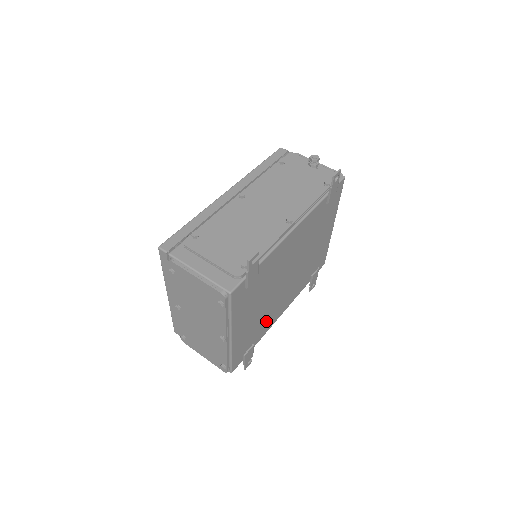
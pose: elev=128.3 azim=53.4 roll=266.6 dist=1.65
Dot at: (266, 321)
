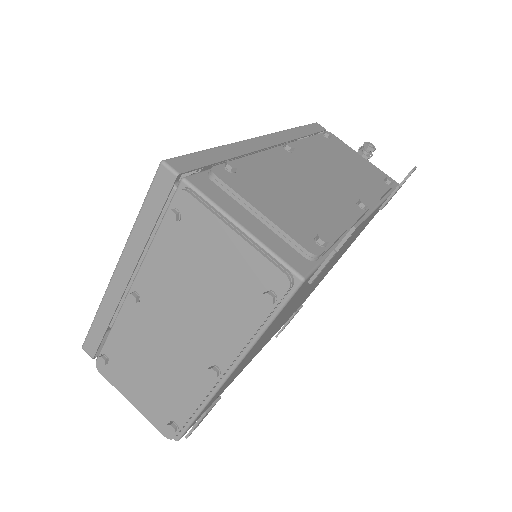
Dot at: occluded
